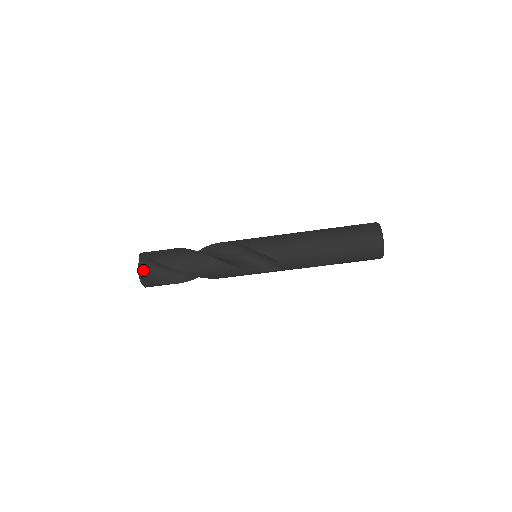
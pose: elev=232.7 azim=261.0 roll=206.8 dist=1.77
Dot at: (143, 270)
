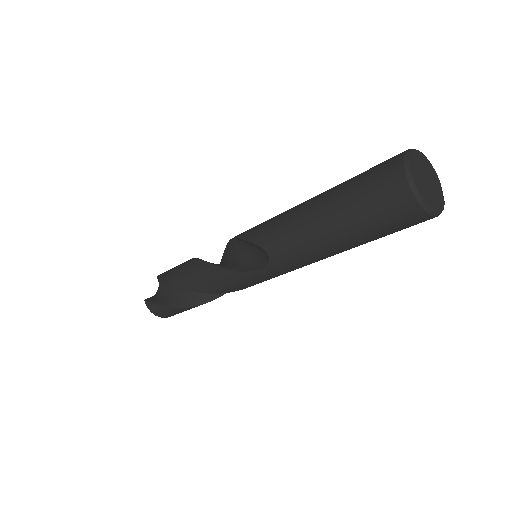
Dot at: (157, 294)
